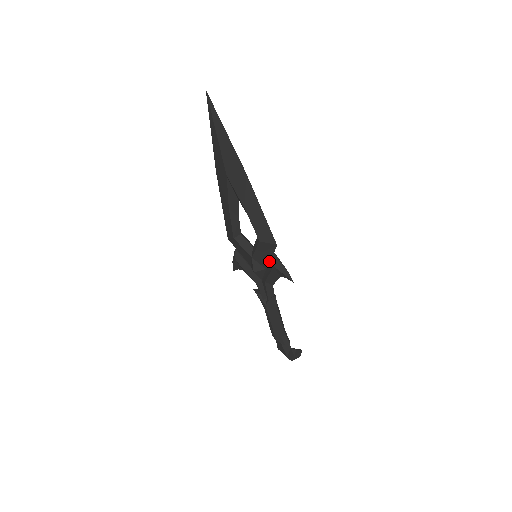
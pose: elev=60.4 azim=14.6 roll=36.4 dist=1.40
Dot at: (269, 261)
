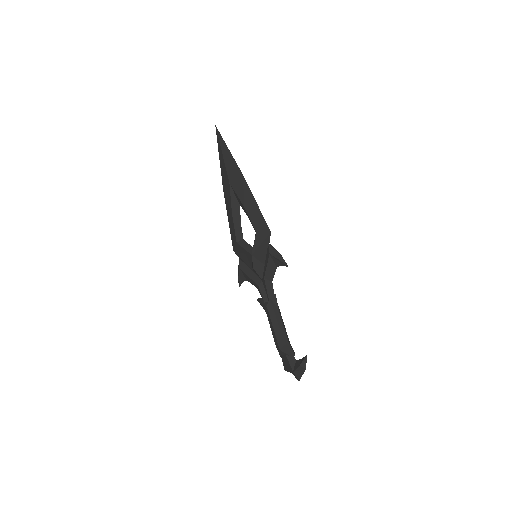
Dot at: (266, 254)
